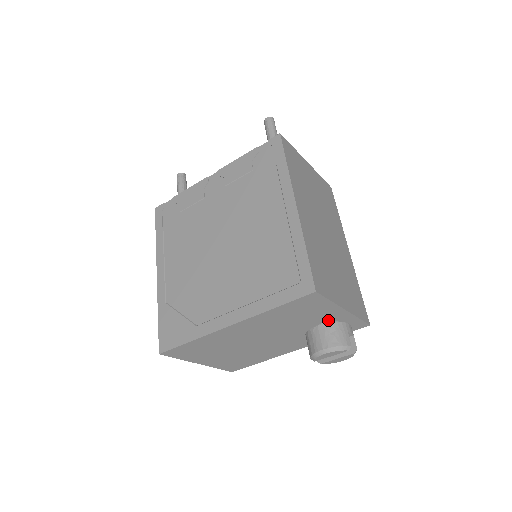
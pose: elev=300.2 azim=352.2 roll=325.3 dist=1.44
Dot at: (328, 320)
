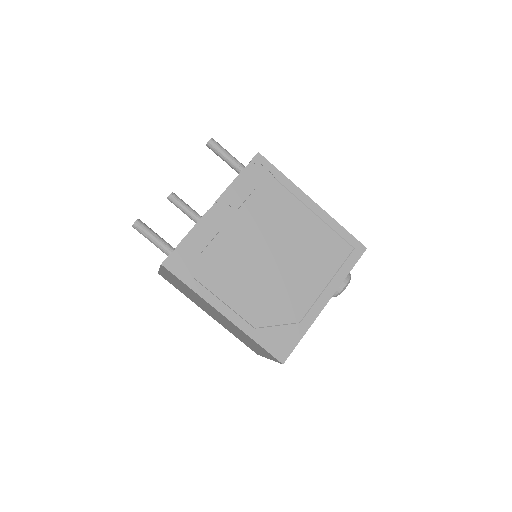
Dot at: occluded
